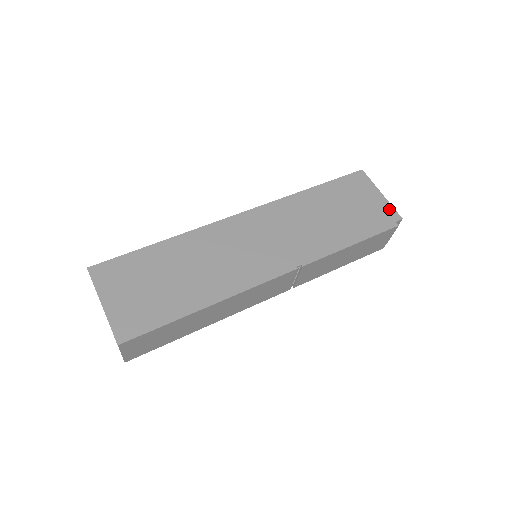
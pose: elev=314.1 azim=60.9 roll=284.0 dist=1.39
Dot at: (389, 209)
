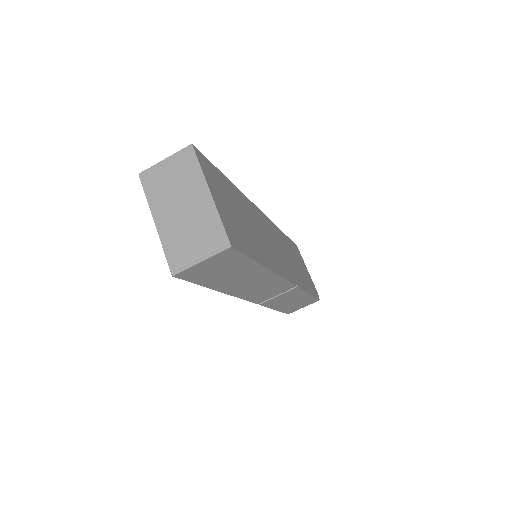
Dot at: (314, 285)
